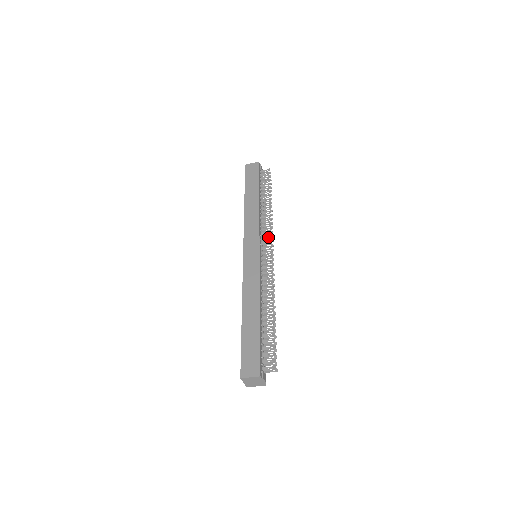
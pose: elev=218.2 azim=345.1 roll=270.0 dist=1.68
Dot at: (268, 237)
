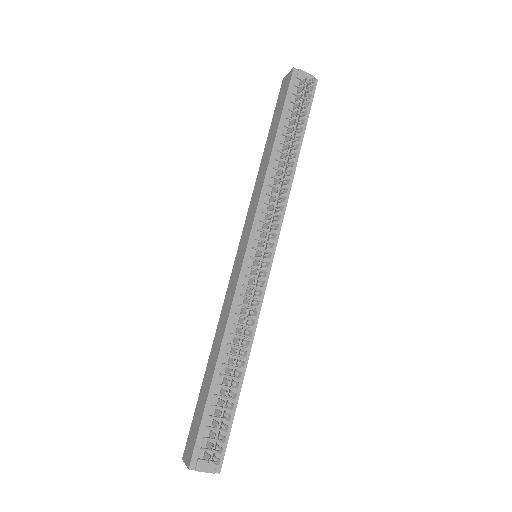
Dot at: (269, 222)
